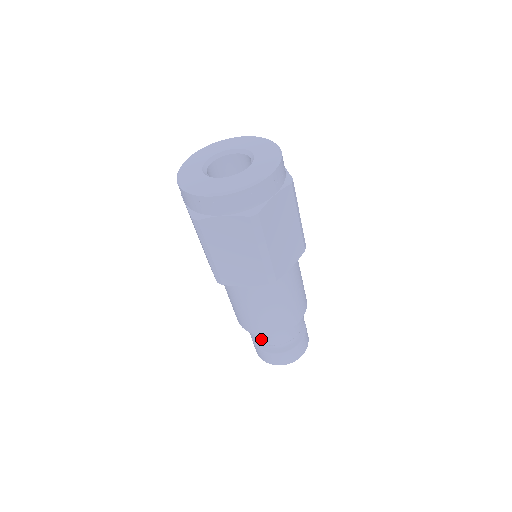
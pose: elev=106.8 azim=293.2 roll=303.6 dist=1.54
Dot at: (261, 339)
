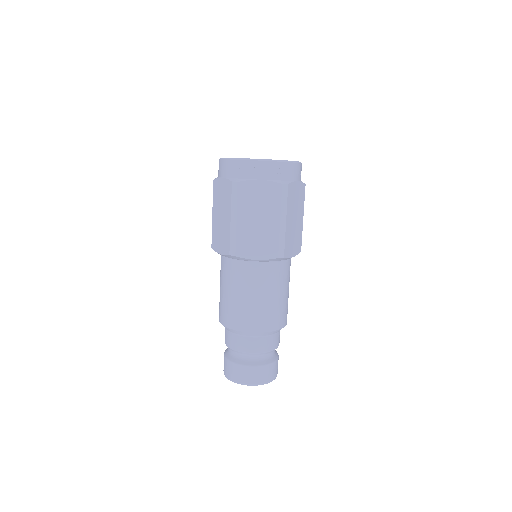
Dot at: (225, 336)
